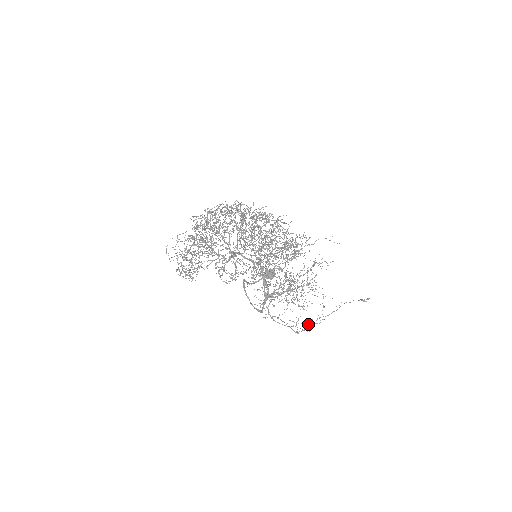
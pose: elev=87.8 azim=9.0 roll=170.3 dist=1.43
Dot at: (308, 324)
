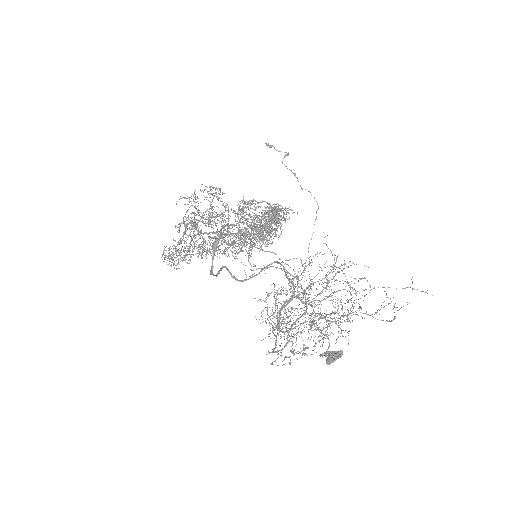
Dot at: occluded
